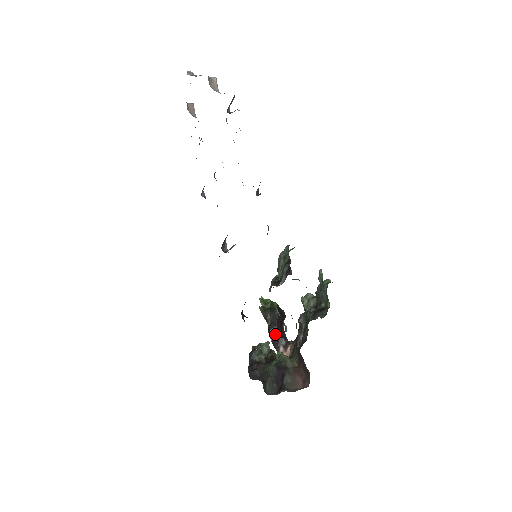
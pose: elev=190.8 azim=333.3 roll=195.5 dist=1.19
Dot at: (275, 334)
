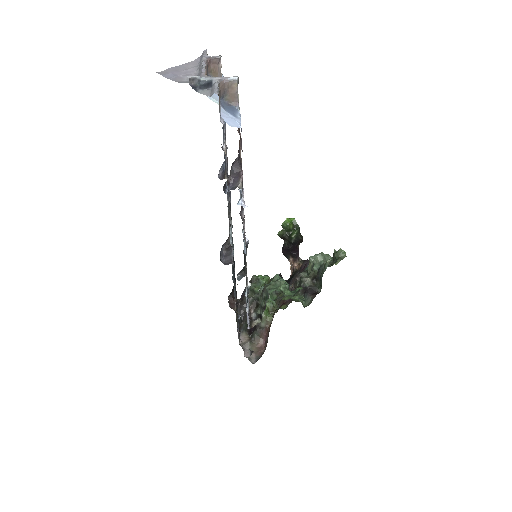
Dot at: (287, 251)
